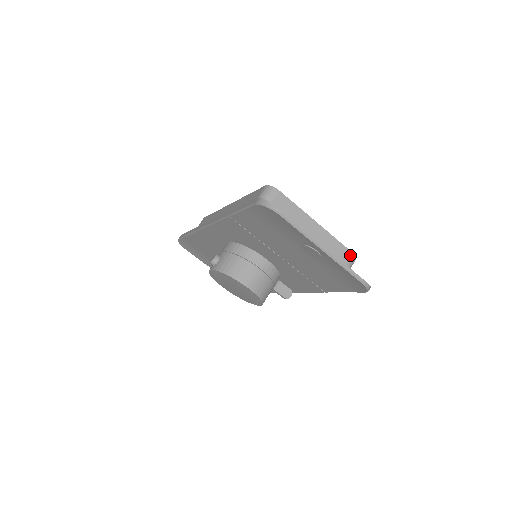
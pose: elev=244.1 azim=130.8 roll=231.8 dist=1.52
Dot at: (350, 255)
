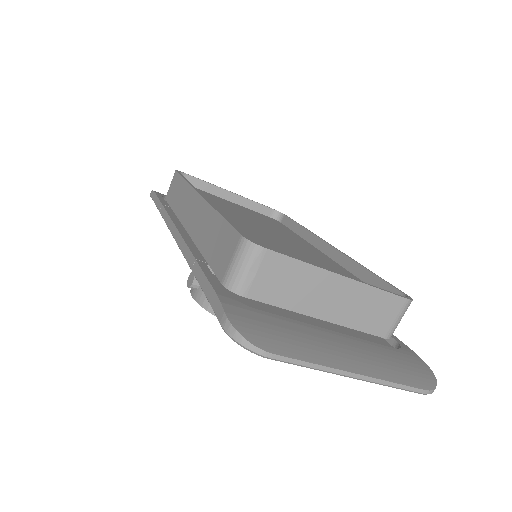
Dot at: (402, 303)
